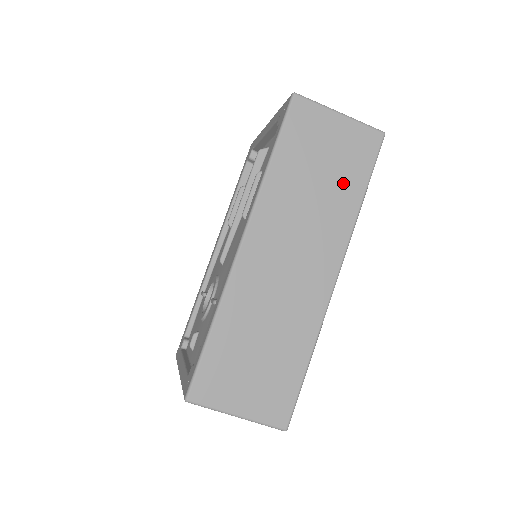
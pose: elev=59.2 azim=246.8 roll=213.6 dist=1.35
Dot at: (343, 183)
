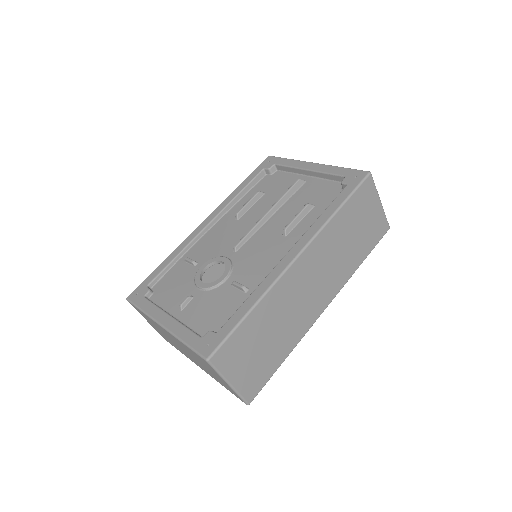
Dot at: (359, 248)
